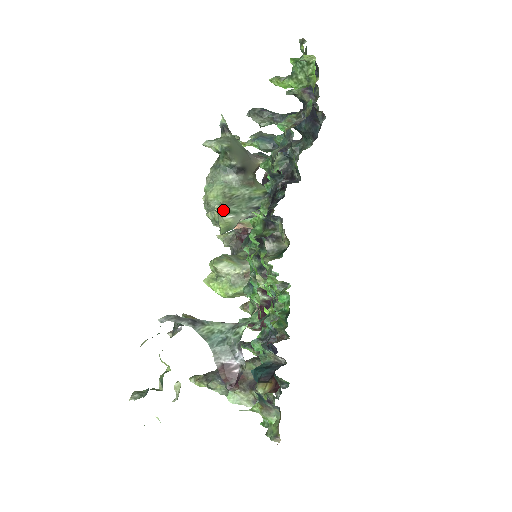
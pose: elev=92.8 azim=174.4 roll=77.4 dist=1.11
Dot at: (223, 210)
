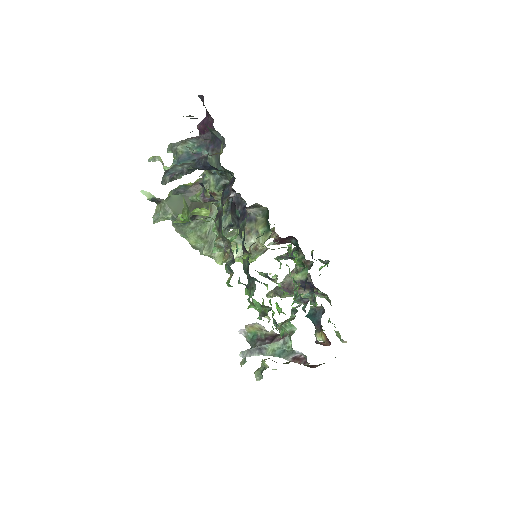
Dot at: (210, 251)
